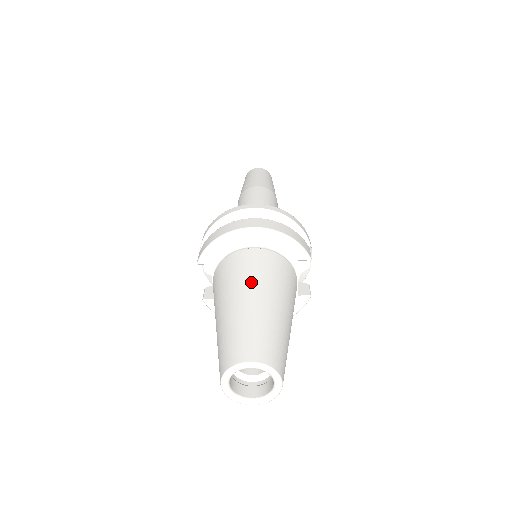
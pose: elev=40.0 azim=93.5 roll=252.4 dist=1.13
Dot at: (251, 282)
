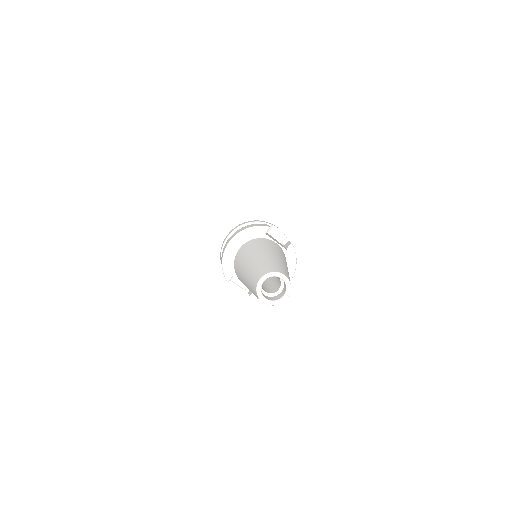
Dot at: (246, 258)
